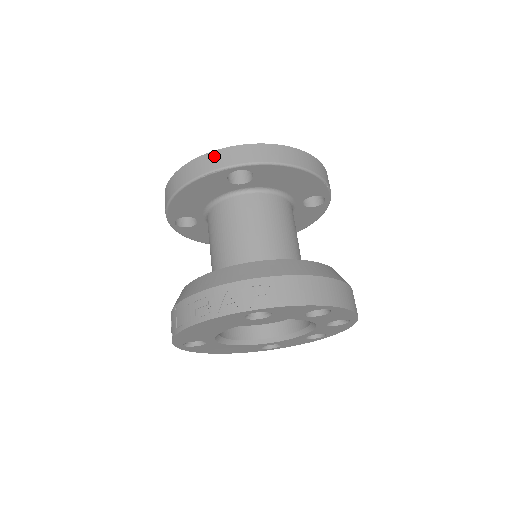
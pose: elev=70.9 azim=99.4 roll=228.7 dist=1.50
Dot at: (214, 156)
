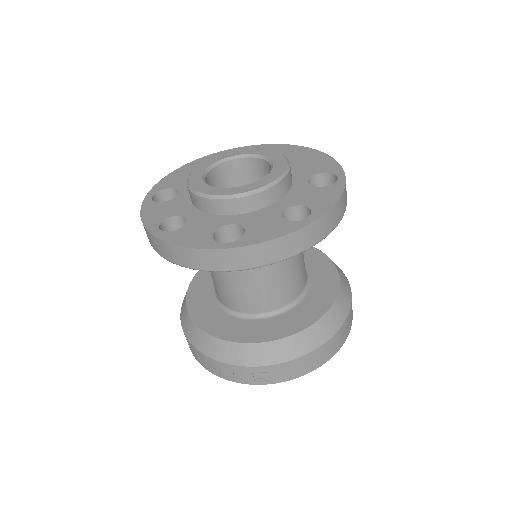
Dot at: (200, 255)
